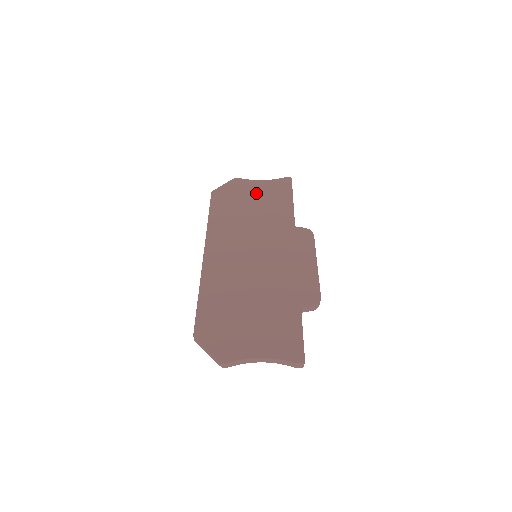
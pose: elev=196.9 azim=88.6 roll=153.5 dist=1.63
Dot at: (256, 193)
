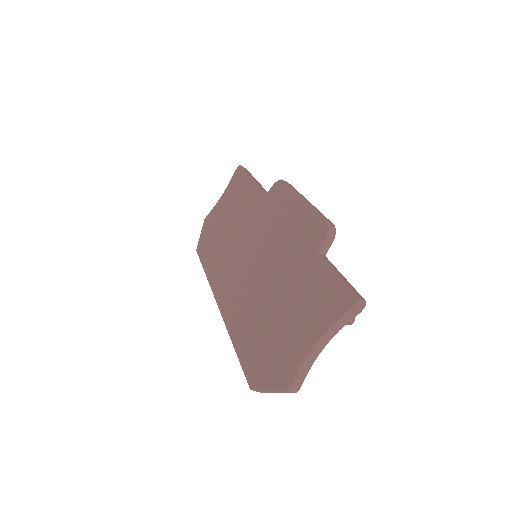
Dot at: (224, 210)
